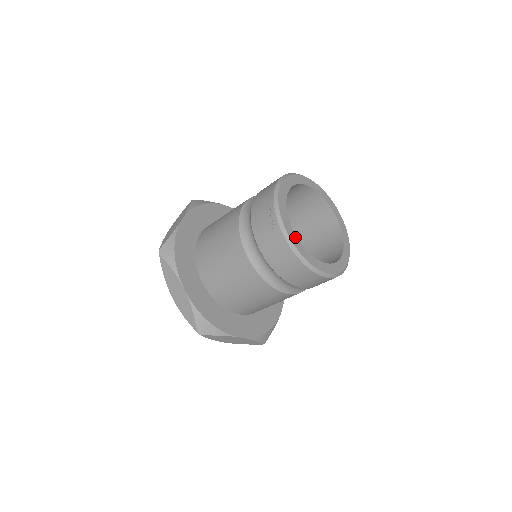
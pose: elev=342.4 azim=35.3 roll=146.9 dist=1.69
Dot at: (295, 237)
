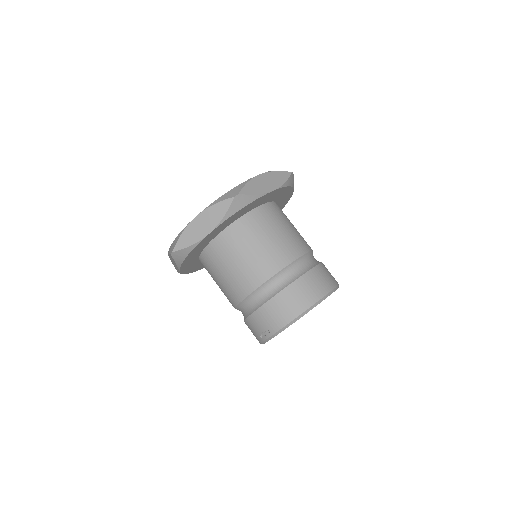
Dot at: occluded
